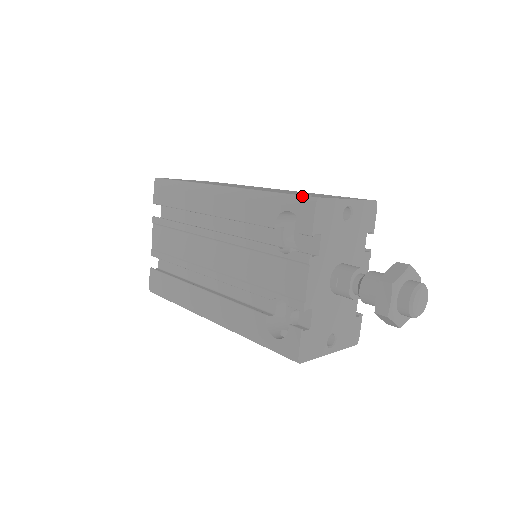
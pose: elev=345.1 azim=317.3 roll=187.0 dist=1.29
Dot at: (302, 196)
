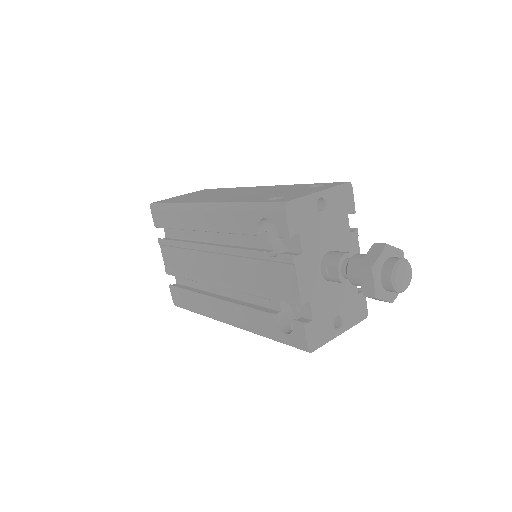
Dot at: (272, 203)
